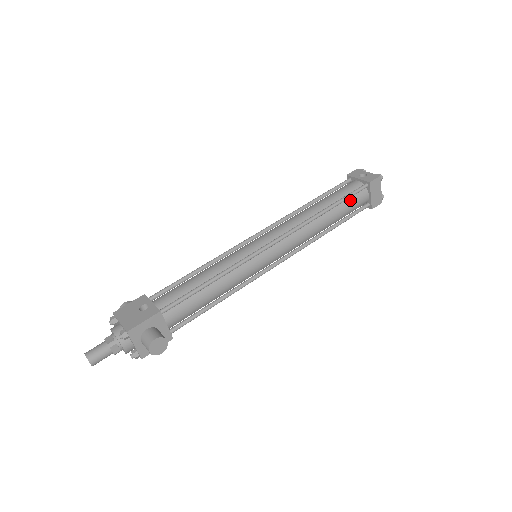
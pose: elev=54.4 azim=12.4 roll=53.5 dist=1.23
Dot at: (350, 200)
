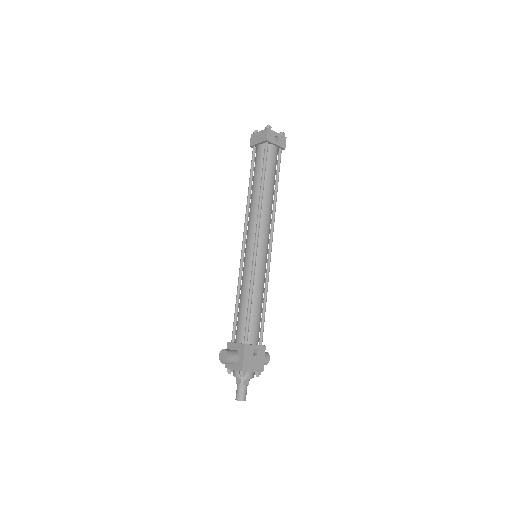
Dot at: occluded
